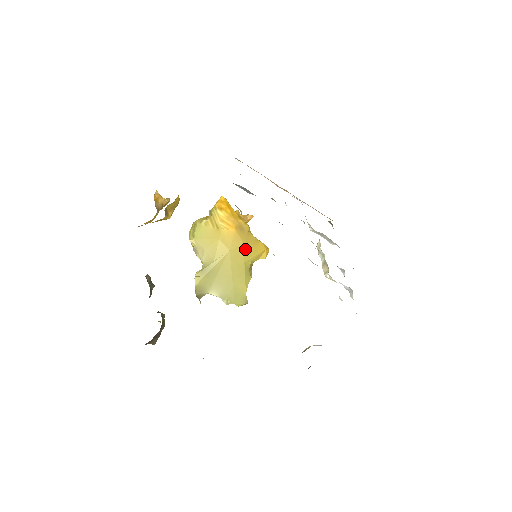
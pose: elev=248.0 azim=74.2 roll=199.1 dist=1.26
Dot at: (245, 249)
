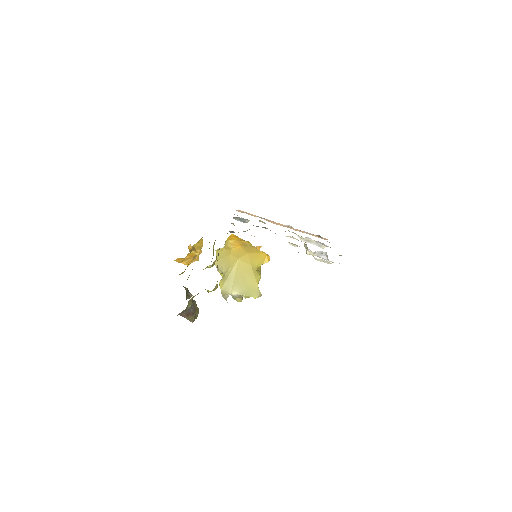
Dot at: (250, 256)
